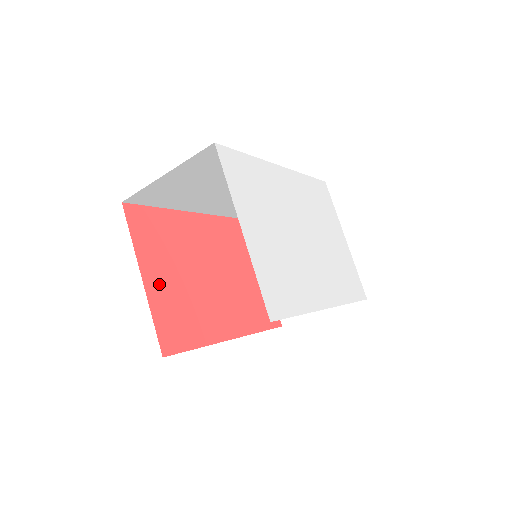
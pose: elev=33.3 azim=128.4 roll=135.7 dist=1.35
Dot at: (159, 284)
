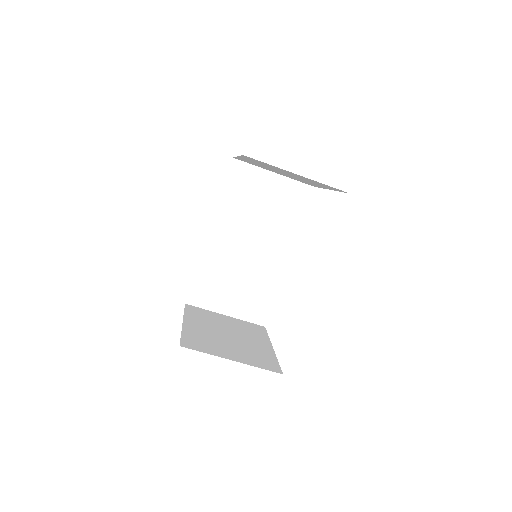
Dot at: occluded
